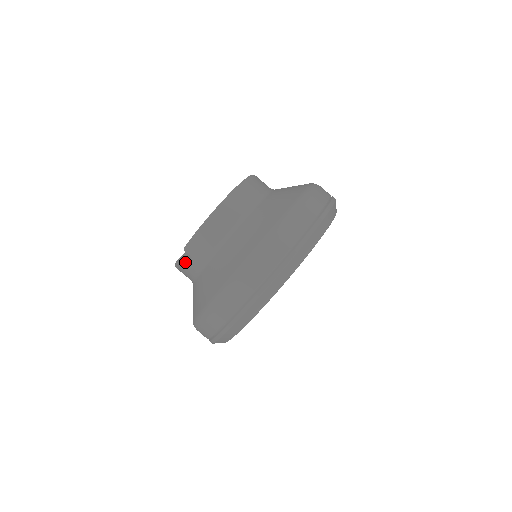
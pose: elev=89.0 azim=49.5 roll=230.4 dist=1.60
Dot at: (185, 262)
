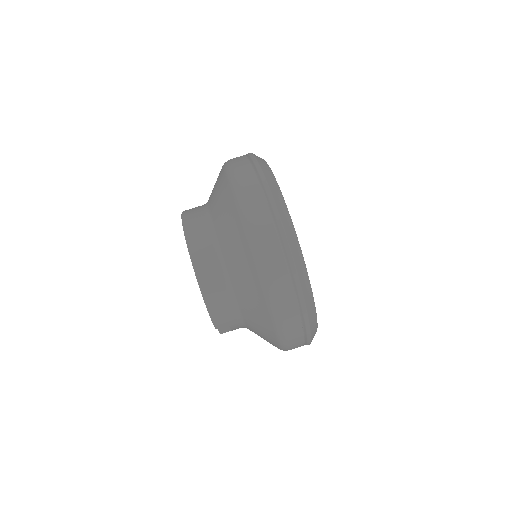
Dot at: occluded
